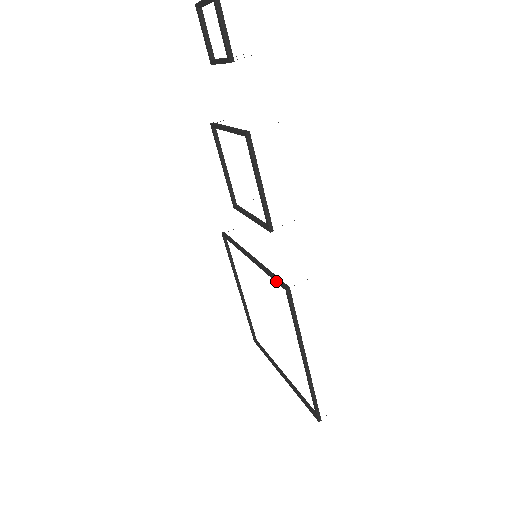
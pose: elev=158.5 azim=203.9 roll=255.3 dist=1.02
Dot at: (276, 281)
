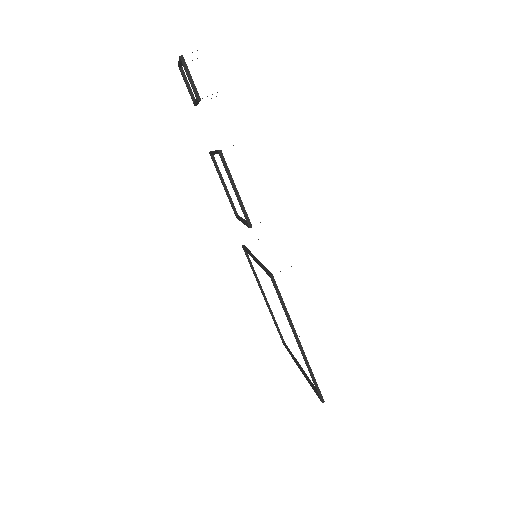
Dot at: (266, 272)
